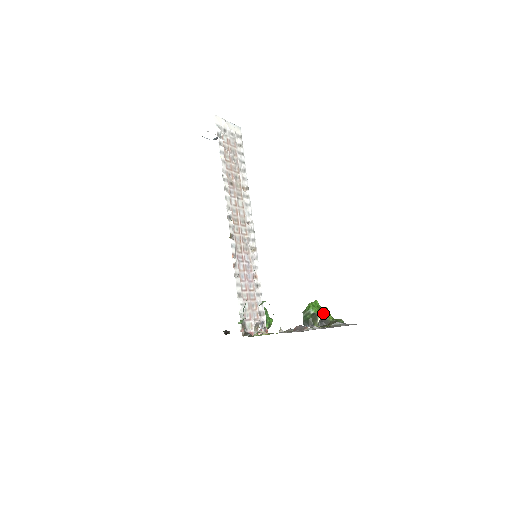
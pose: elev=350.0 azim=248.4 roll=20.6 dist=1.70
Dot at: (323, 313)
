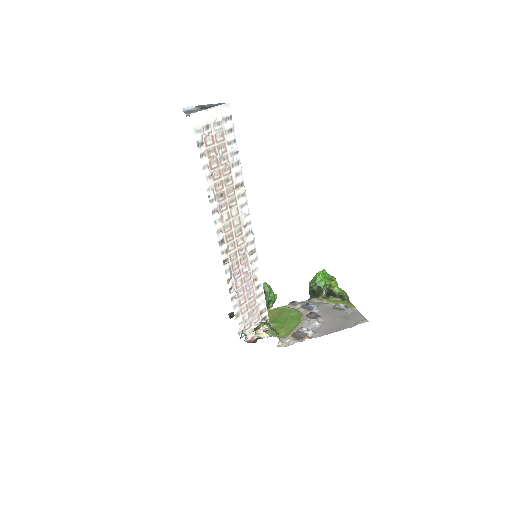
Dot at: (330, 285)
